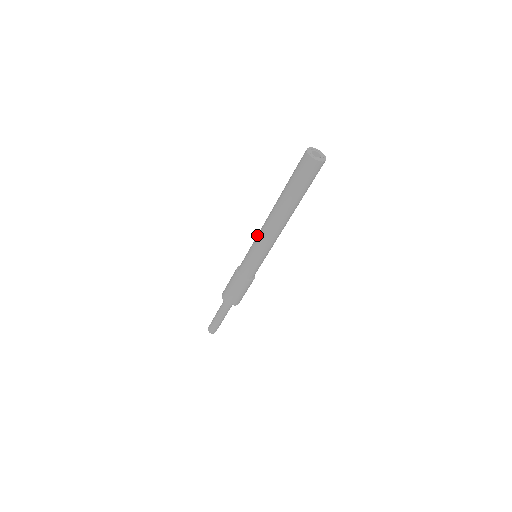
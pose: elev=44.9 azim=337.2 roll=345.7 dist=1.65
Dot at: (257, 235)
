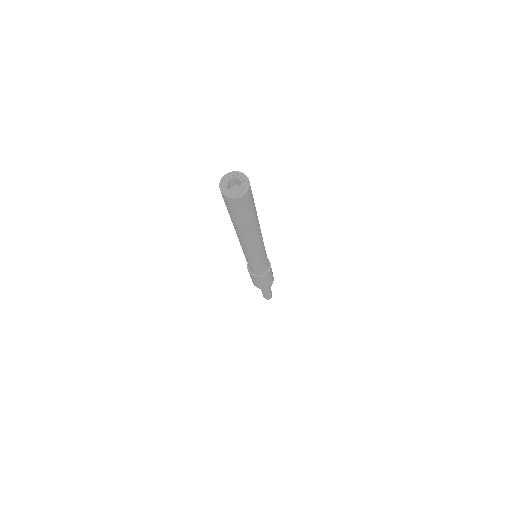
Dot at: occluded
